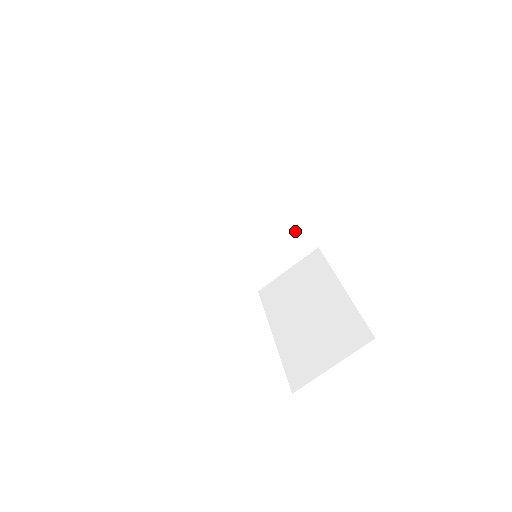
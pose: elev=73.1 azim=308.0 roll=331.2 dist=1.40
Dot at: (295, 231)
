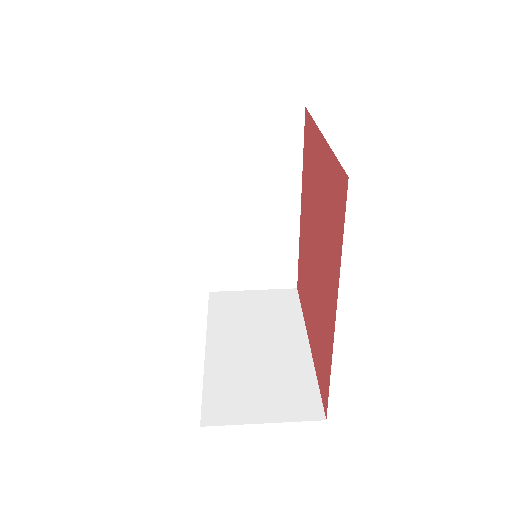
Dot at: (289, 258)
